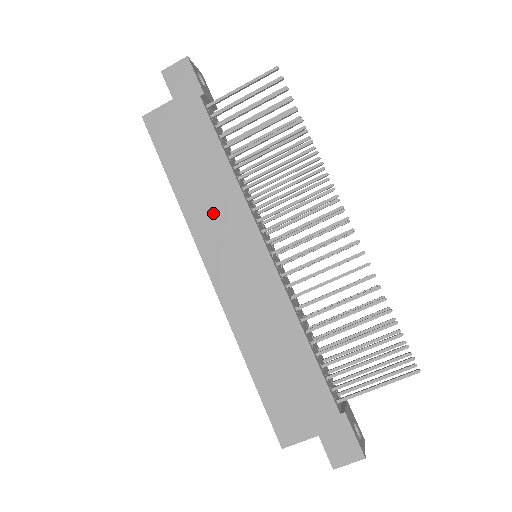
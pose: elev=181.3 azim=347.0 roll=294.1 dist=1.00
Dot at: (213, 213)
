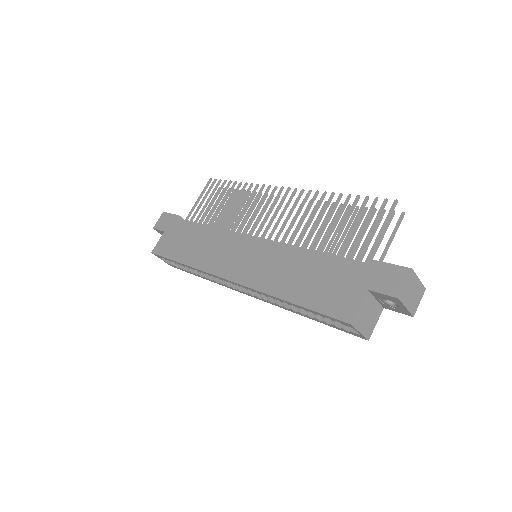
Dot at: (212, 252)
